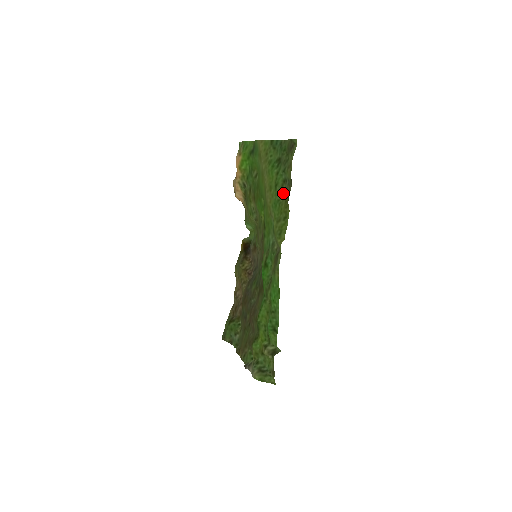
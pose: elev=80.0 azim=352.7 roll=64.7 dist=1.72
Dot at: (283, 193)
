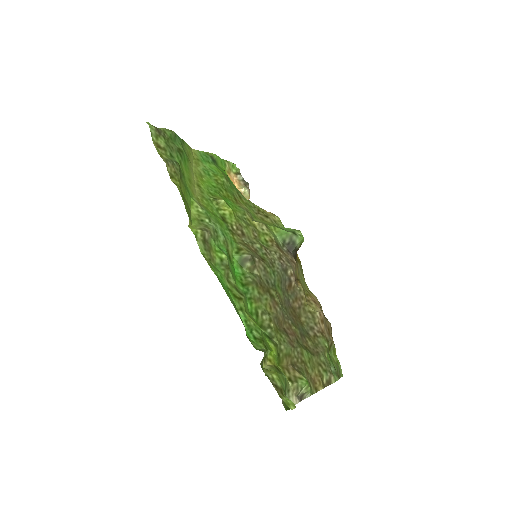
Dot at: (180, 176)
